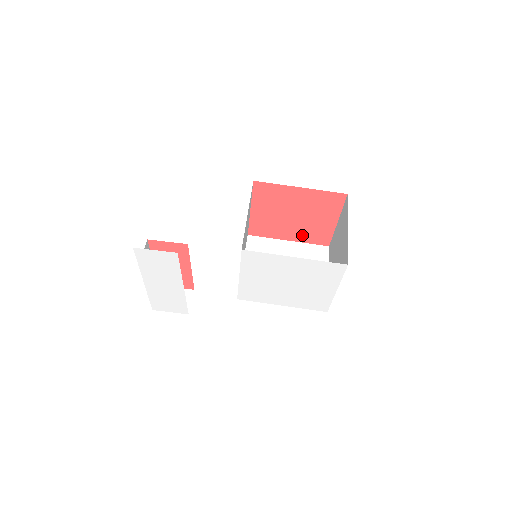
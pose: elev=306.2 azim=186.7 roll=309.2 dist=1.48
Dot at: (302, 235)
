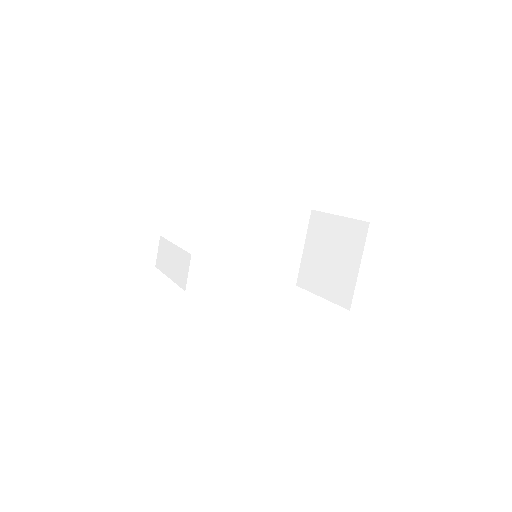
Dot at: occluded
